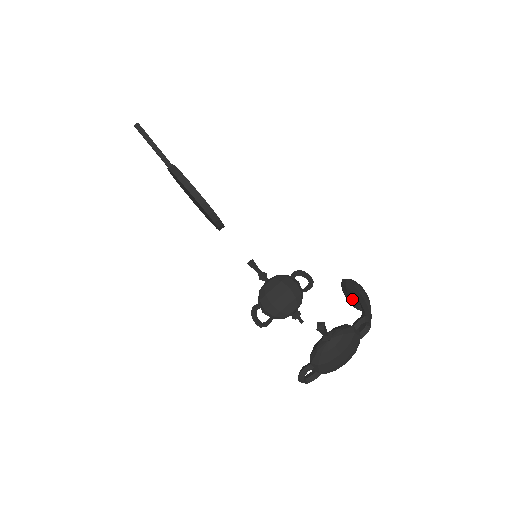
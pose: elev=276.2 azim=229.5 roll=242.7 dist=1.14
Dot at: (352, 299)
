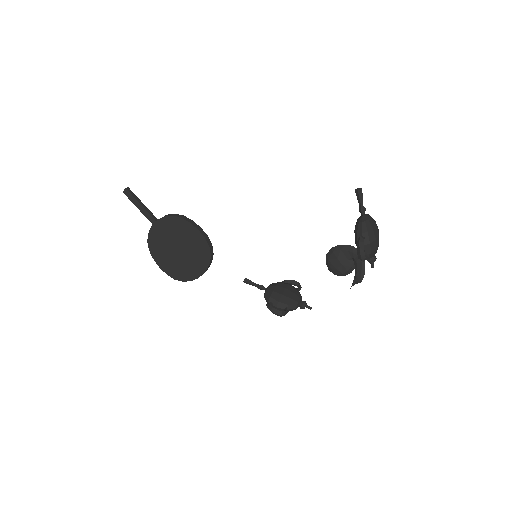
Dot at: (342, 260)
